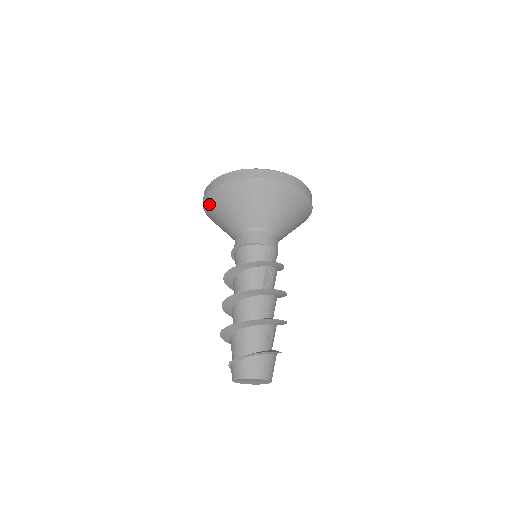
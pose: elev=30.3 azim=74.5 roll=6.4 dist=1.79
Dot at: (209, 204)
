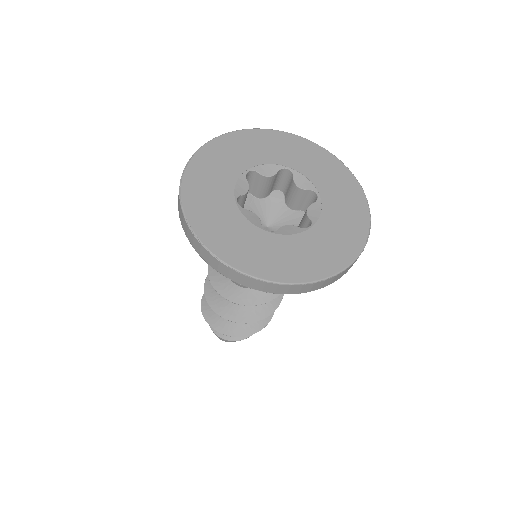
Dot at: occluded
